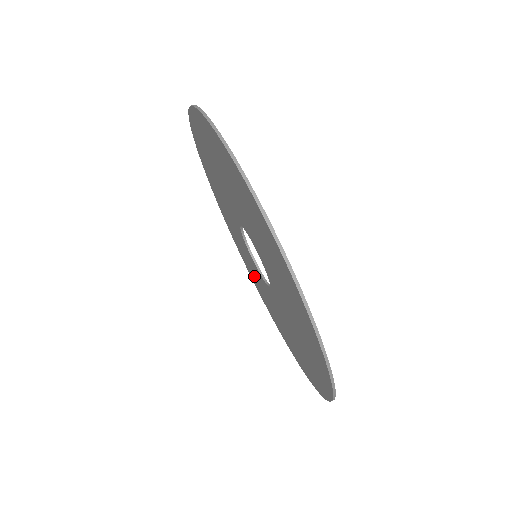
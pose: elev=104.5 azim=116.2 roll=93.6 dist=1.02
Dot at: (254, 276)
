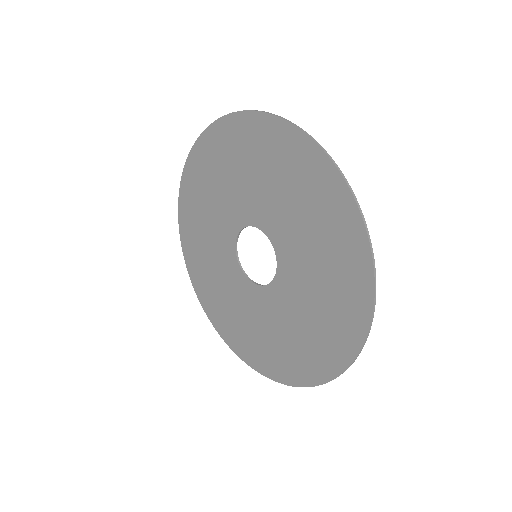
Dot at: (256, 337)
